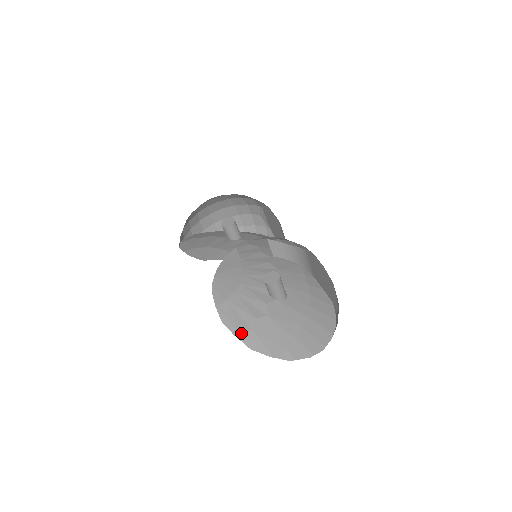
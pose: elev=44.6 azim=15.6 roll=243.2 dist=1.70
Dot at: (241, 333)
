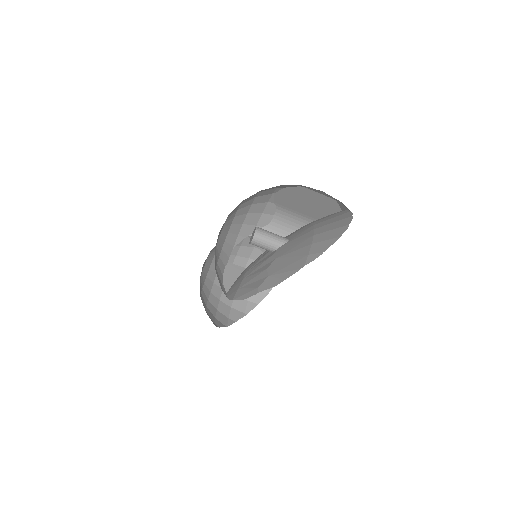
Dot at: (260, 287)
